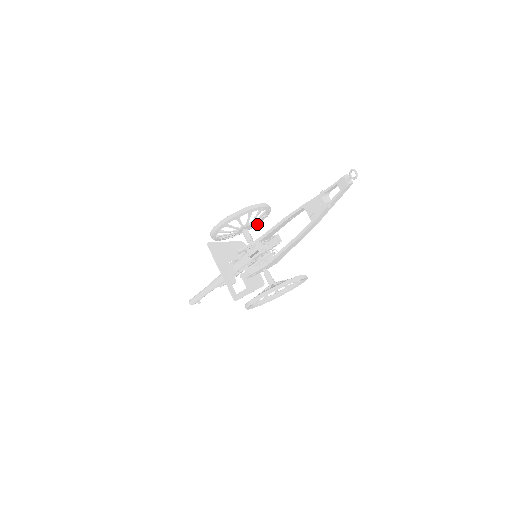
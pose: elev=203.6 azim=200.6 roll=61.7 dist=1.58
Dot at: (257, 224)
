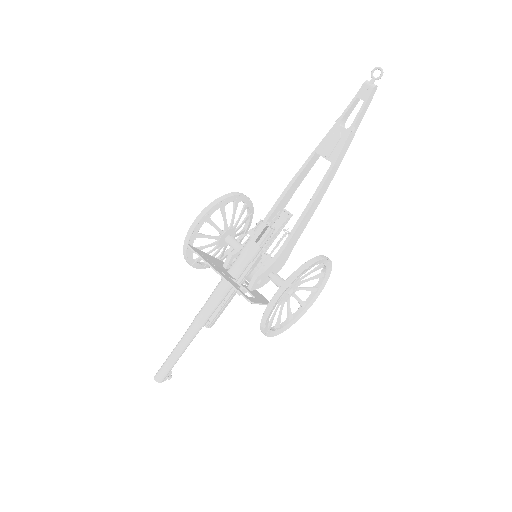
Dot at: occluded
